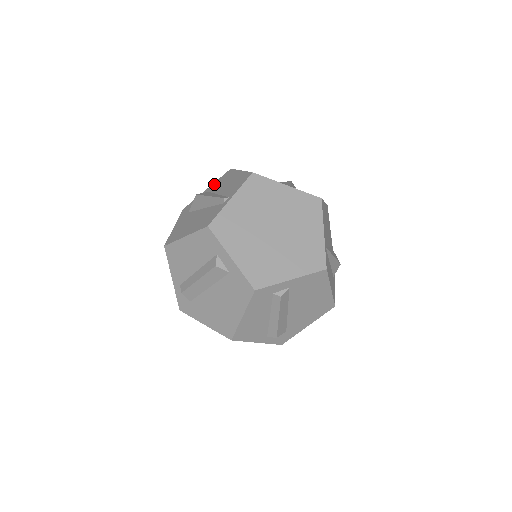
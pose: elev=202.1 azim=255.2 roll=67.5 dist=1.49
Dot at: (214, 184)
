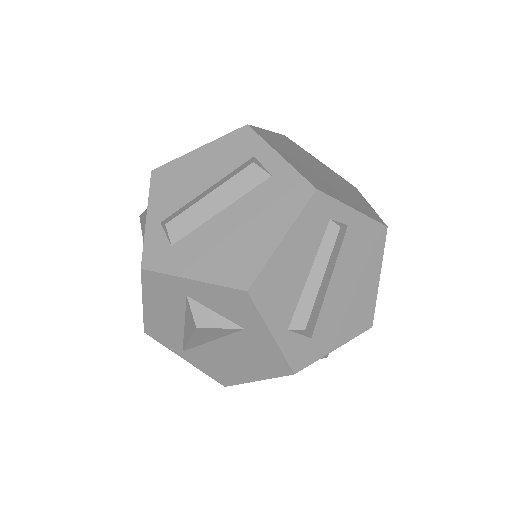
Dot at: occluded
